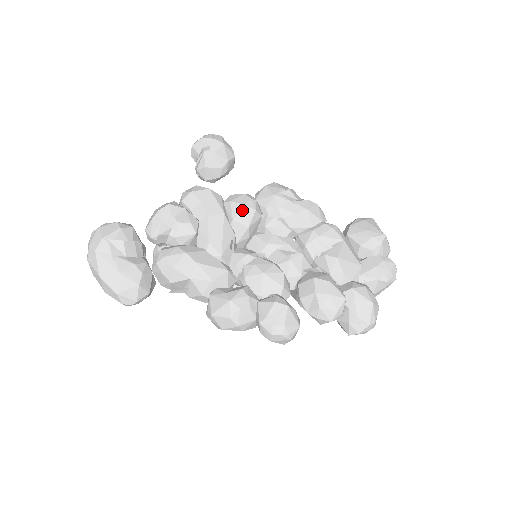
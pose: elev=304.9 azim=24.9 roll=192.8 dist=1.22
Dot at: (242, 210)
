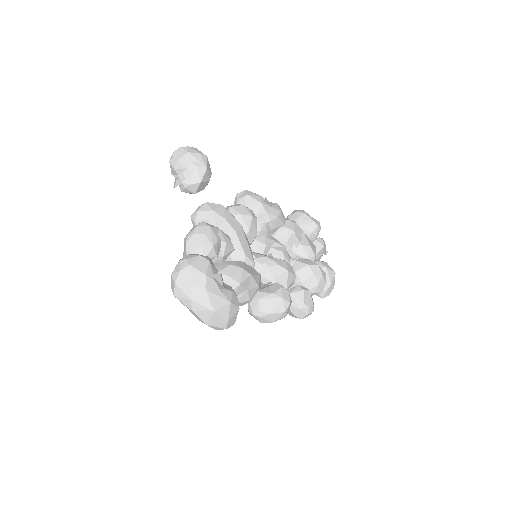
Dot at: (252, 221)
